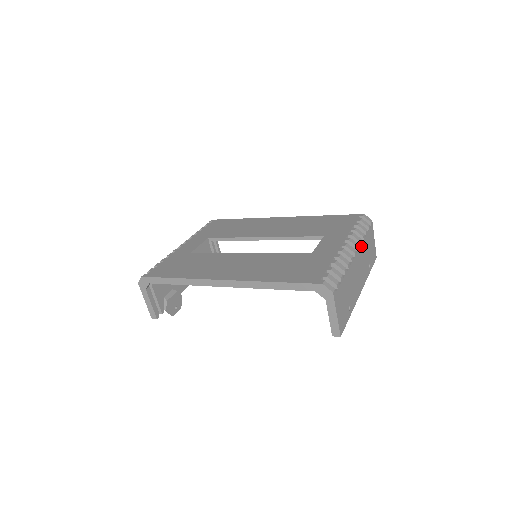
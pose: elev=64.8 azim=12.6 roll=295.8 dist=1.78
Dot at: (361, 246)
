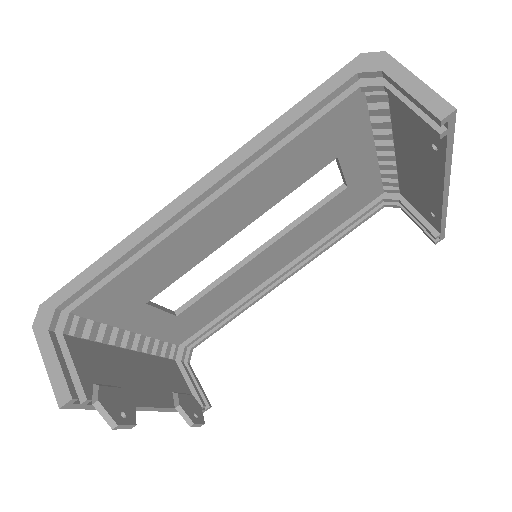
Dot at: occluded
